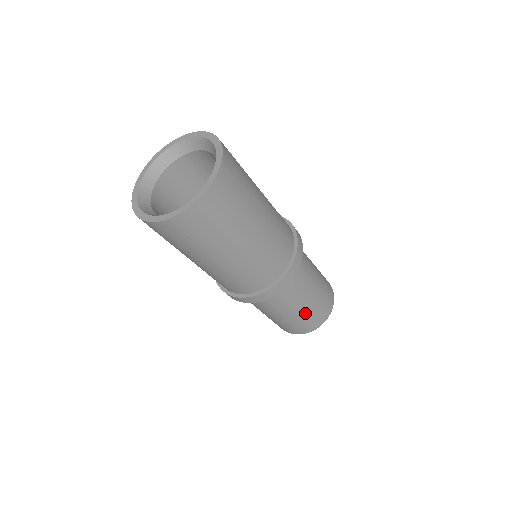
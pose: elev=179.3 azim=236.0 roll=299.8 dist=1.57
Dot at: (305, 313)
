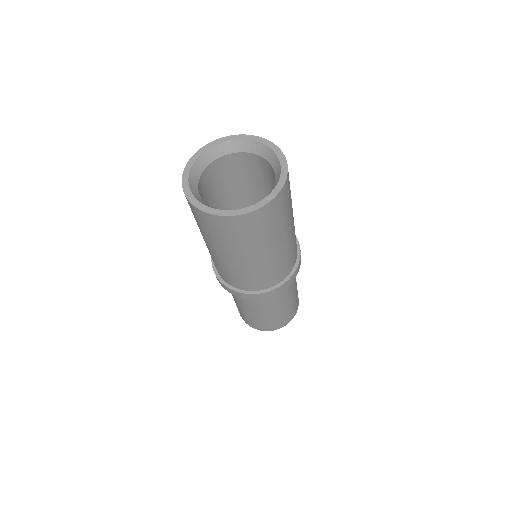
Dot at: (287, 308)
